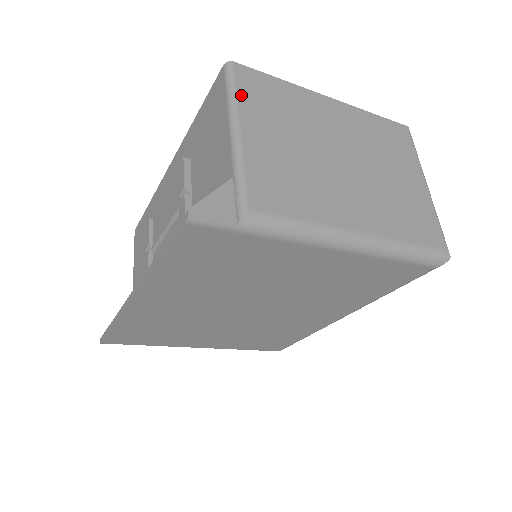
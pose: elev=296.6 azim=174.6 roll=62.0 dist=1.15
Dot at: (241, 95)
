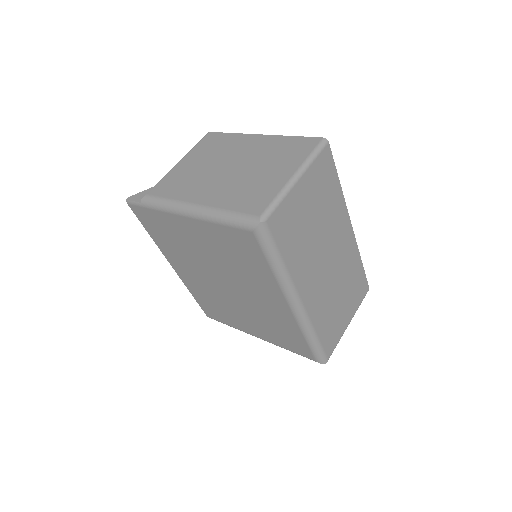
Dot at: (196, 147)
